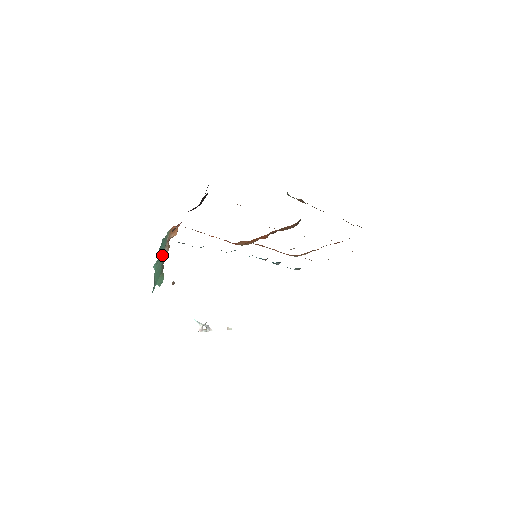
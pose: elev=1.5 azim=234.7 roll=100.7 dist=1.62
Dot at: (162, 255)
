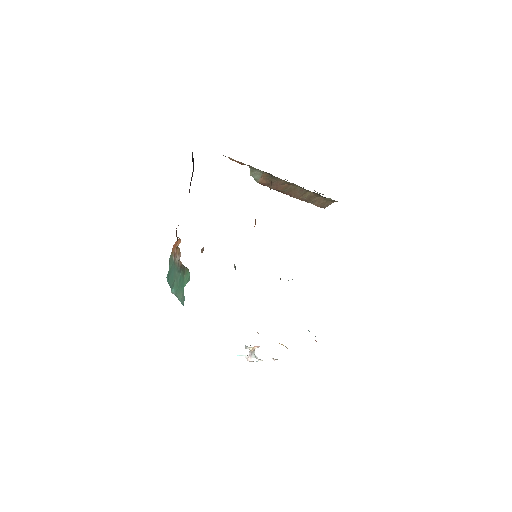
Dot at: (175, 270)
